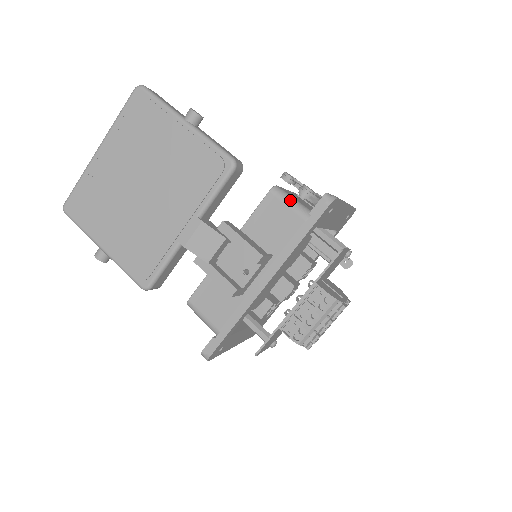
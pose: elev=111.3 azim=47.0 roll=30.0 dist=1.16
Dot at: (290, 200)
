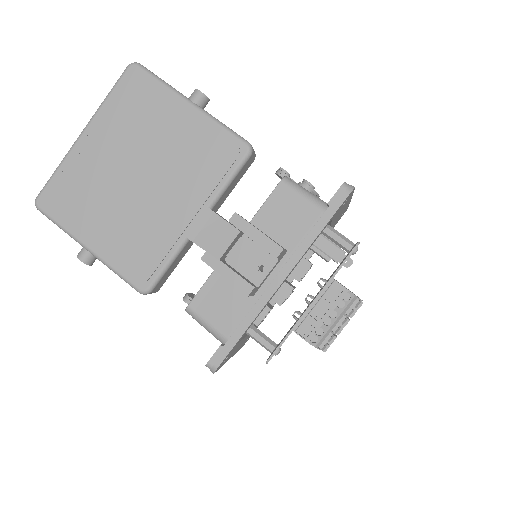
Dot at: (303, 191)
